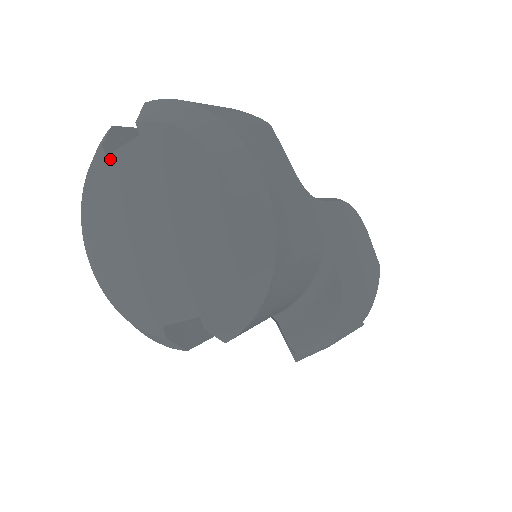
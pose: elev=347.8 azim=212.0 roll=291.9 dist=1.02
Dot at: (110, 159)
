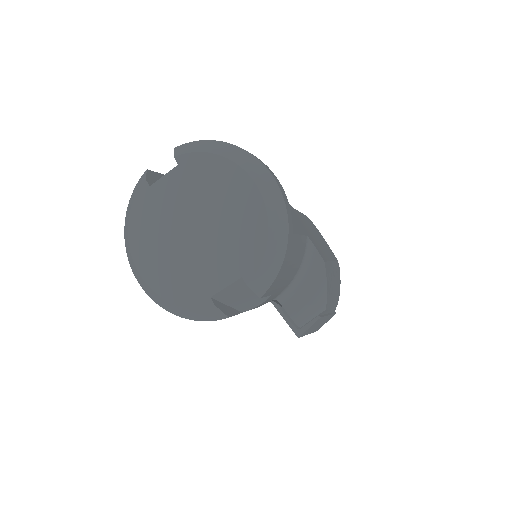
Dot at: (153, 187)
